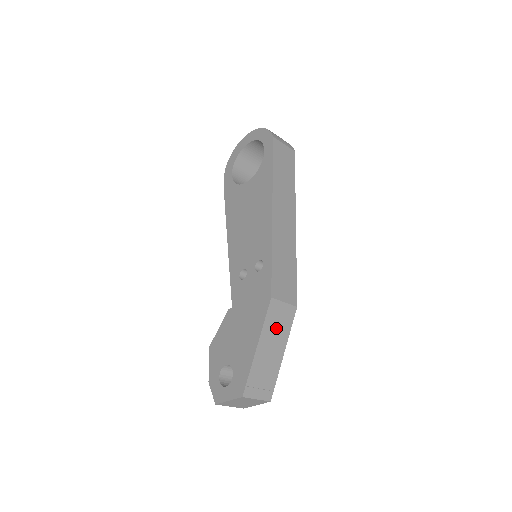
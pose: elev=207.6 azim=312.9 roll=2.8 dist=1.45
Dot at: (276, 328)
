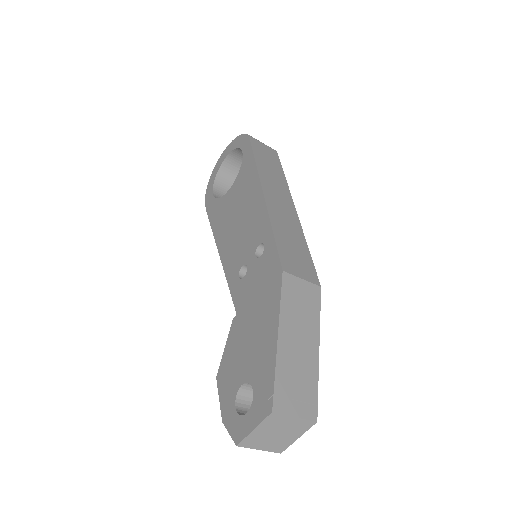
Dot at: (299, 313)
